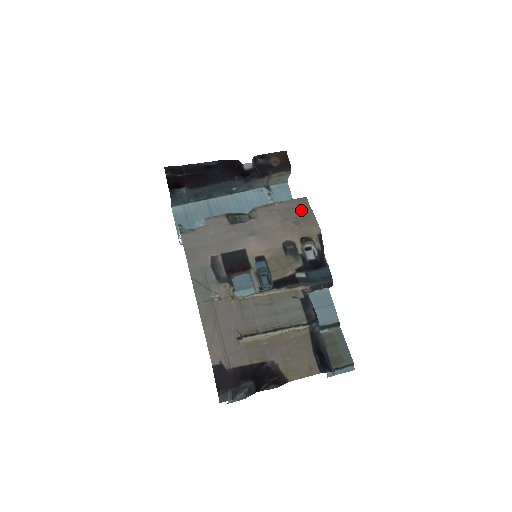
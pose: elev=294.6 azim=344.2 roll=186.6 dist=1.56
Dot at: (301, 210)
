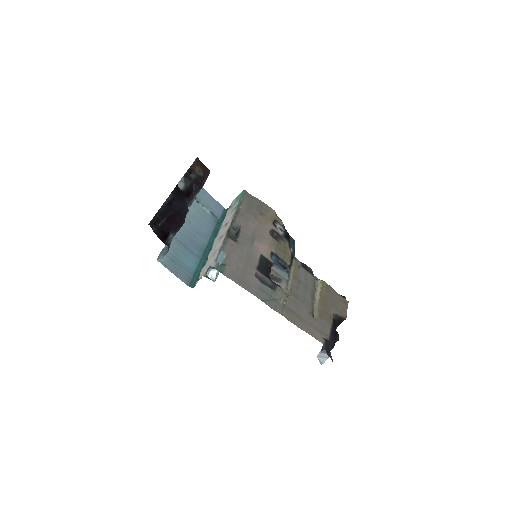
Dot at: (253, 202)
